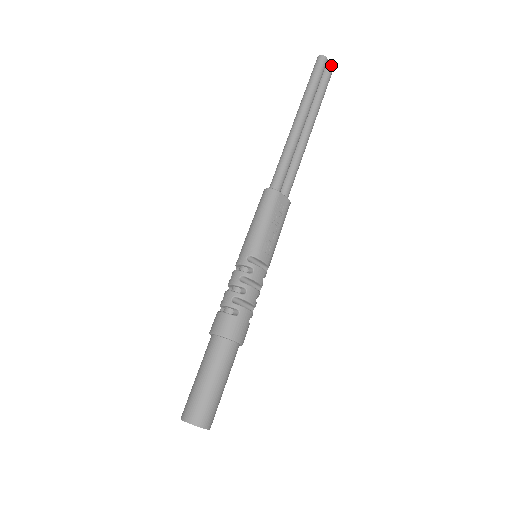
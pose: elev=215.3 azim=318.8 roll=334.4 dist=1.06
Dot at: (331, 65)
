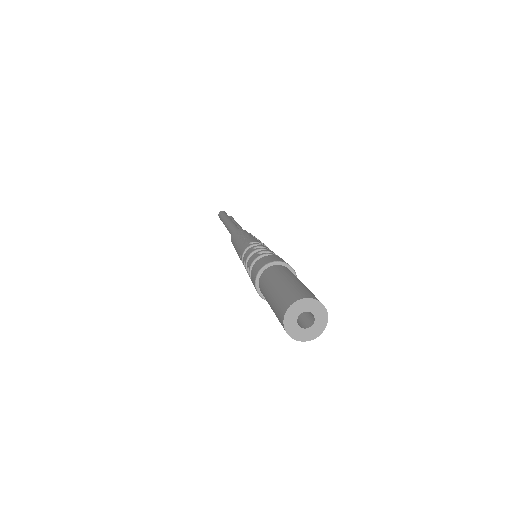
Dot at: (230, 216)
